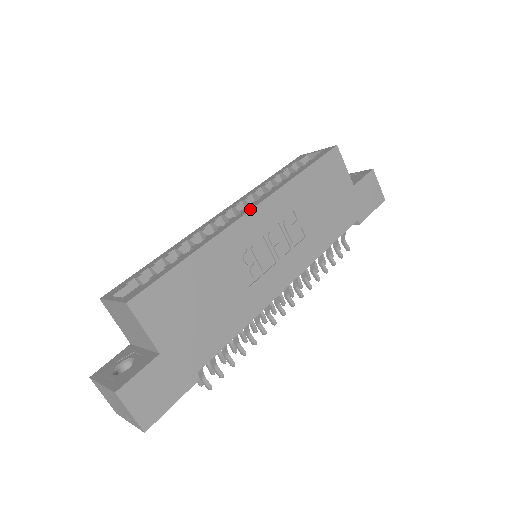
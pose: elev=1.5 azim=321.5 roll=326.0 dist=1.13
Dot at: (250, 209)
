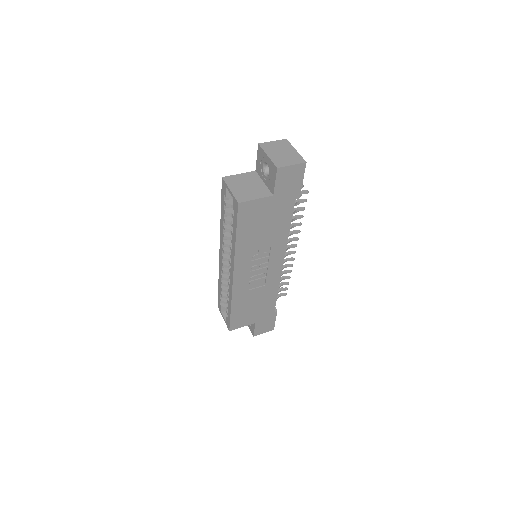
Dot at: (232, 277)
